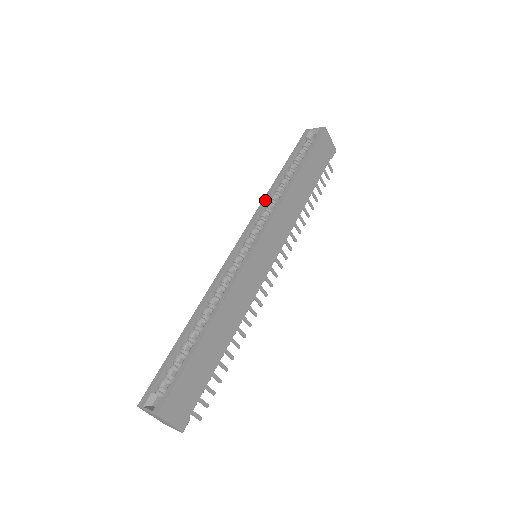
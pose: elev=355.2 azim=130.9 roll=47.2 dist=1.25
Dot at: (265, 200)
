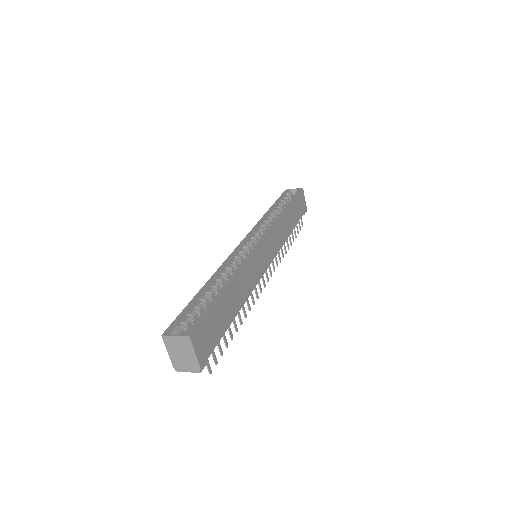
Dot at: (261, 220)
